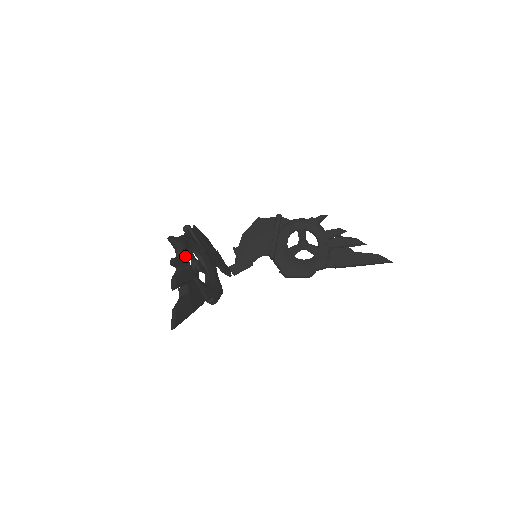
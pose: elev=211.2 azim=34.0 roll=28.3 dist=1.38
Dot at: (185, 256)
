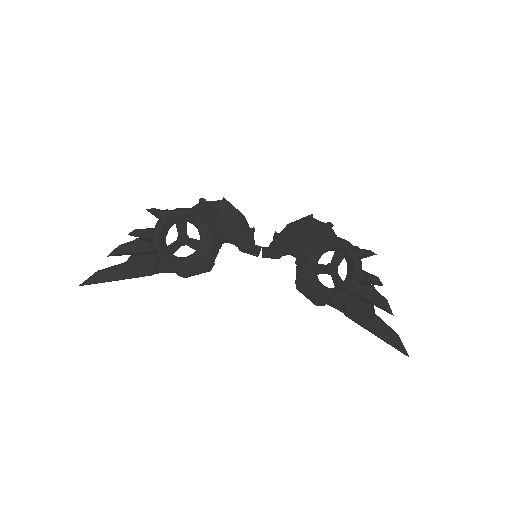
Dot at: (159, 230)
